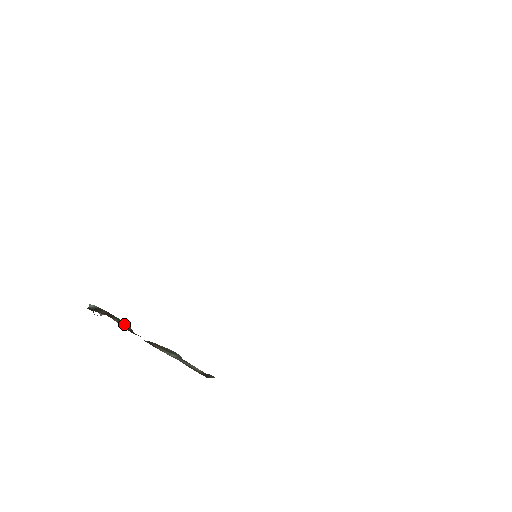
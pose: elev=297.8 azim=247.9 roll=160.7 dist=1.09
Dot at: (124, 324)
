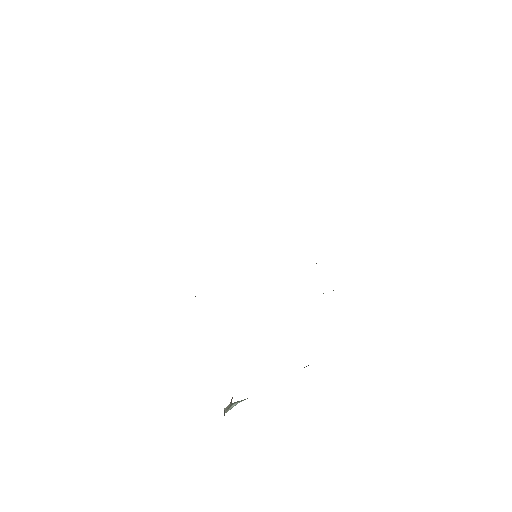
Dot at: occluded
